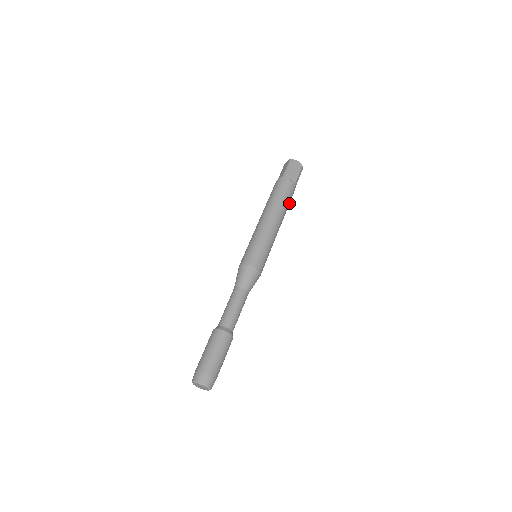
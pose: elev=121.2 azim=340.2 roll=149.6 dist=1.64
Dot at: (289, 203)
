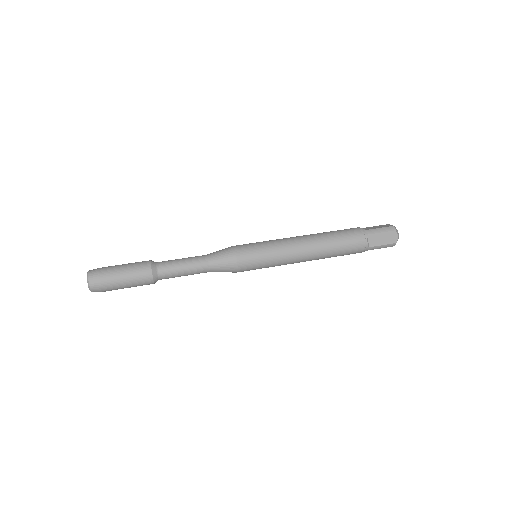
Dot at: (341, 255)
